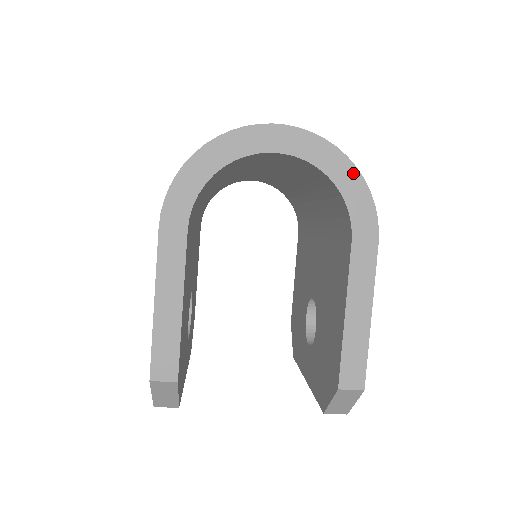
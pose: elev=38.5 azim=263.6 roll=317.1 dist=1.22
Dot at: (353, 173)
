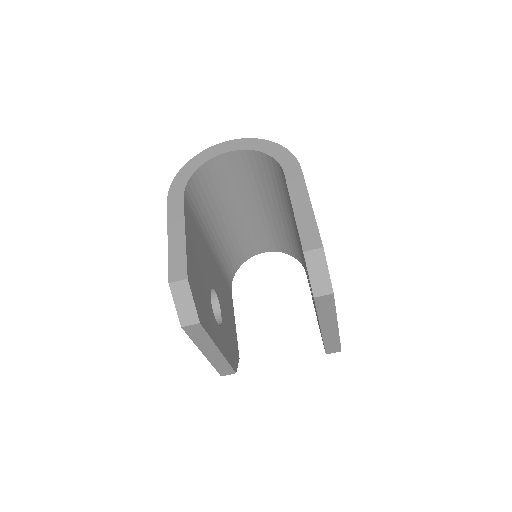
Dot at: (274, 145)
